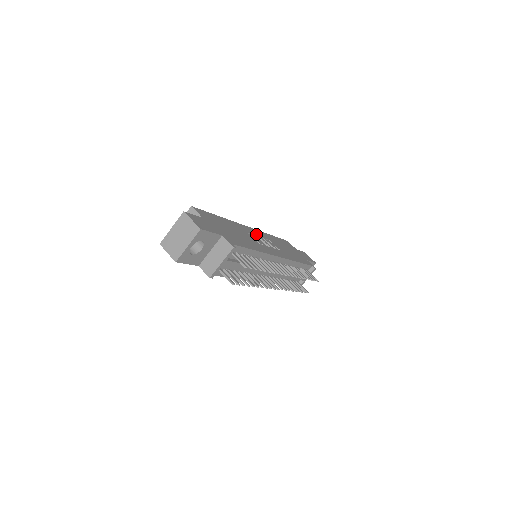
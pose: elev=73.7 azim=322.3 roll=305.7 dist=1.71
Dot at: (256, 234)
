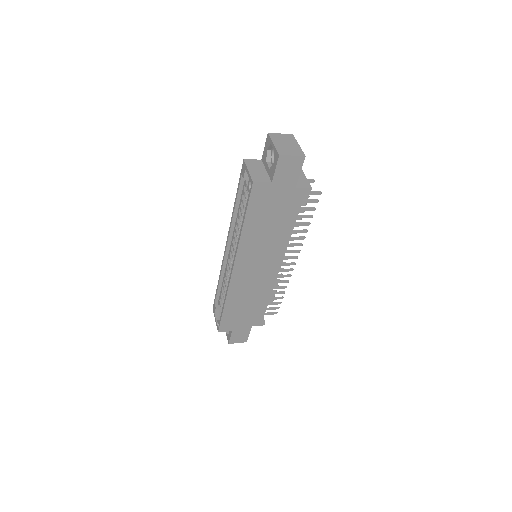
Dot at: occluded
